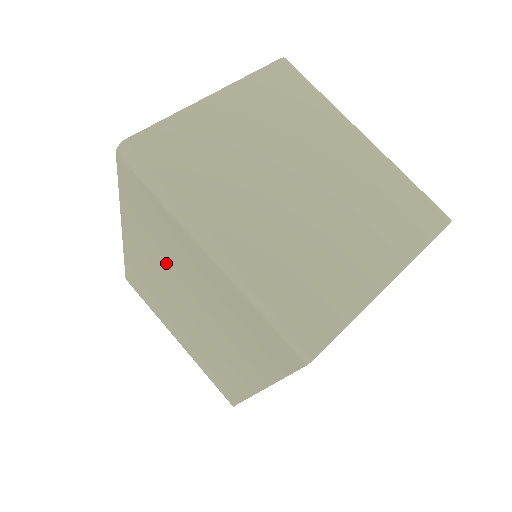
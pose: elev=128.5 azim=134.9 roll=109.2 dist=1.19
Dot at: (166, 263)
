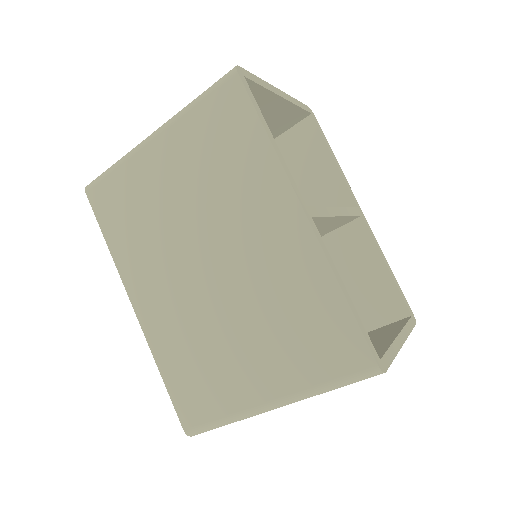
Dot at: (161, 239)
